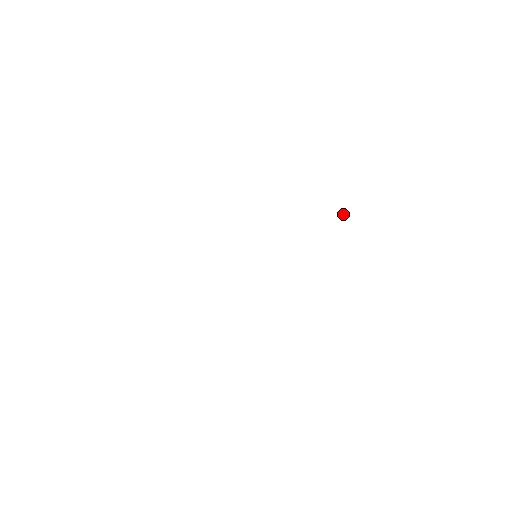
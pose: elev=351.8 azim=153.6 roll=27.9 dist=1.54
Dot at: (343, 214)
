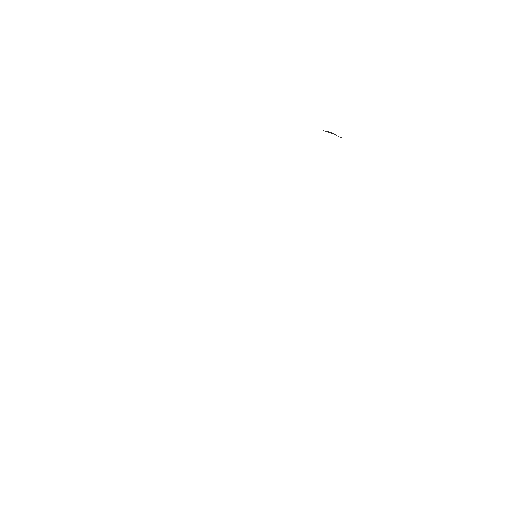
Dot at: occluded
